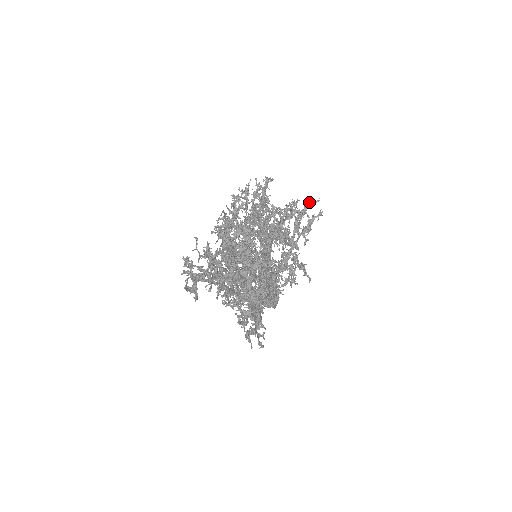
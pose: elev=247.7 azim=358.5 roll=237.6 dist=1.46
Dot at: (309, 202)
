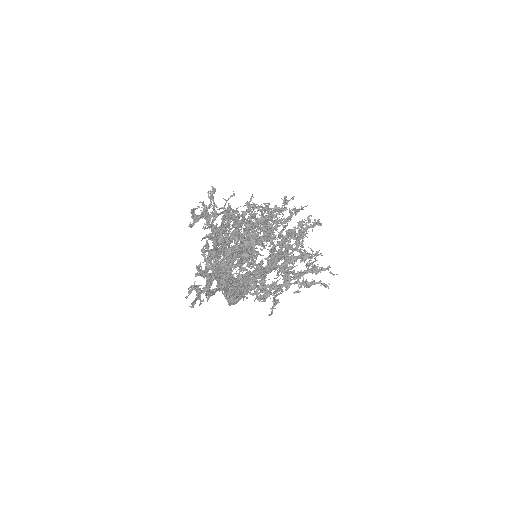
Dot at: (327, 268)
